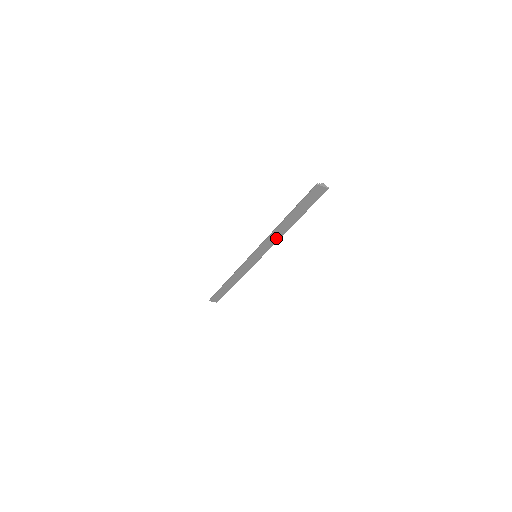
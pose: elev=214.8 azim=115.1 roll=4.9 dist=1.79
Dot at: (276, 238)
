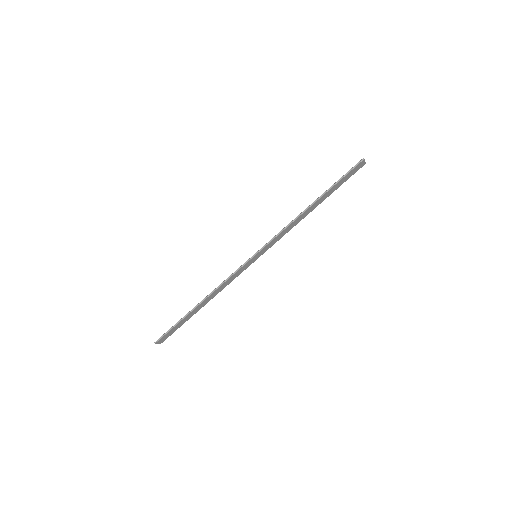
Dot at: (291, 227)
